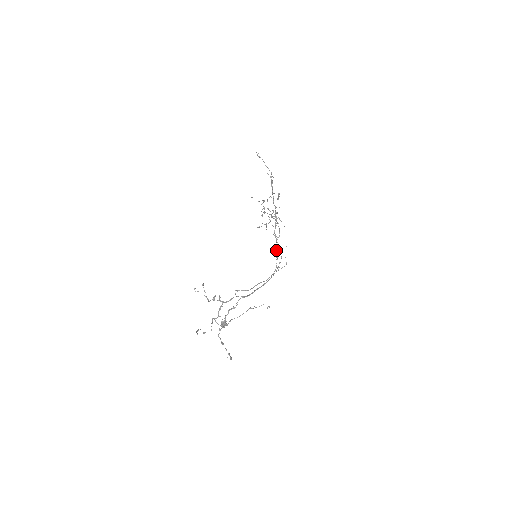
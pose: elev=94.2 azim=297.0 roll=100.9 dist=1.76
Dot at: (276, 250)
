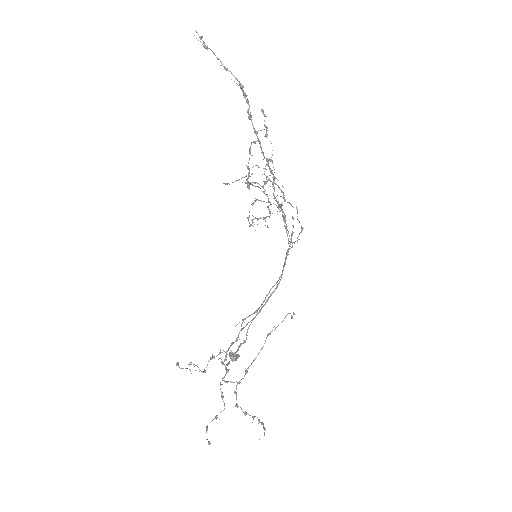
Dot at: occluded
